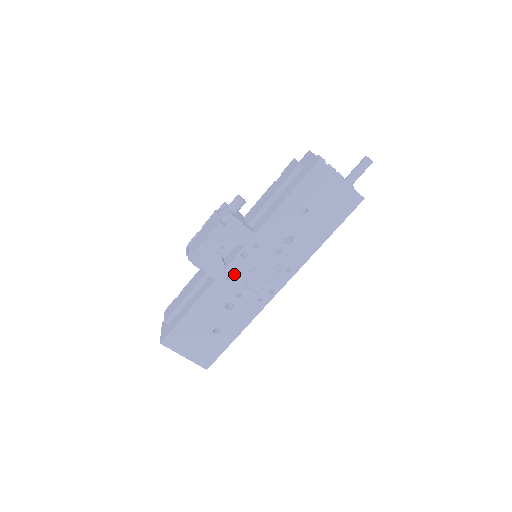
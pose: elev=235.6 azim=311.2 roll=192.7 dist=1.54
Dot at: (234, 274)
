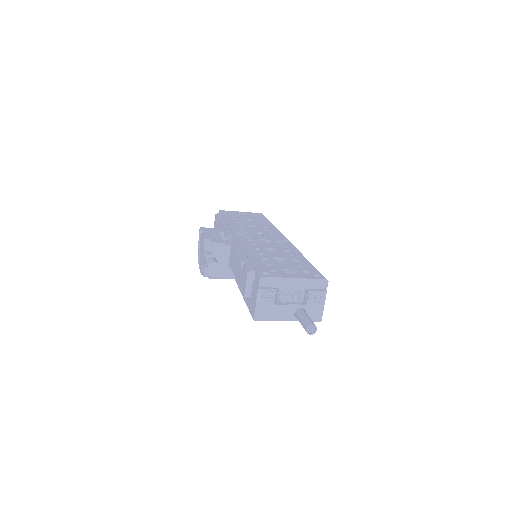
Dot at: occluded
